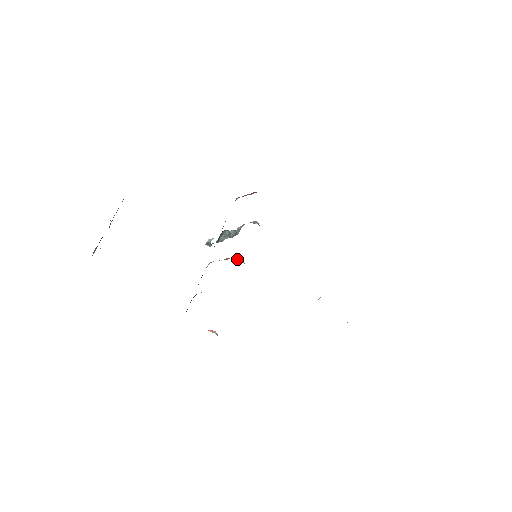
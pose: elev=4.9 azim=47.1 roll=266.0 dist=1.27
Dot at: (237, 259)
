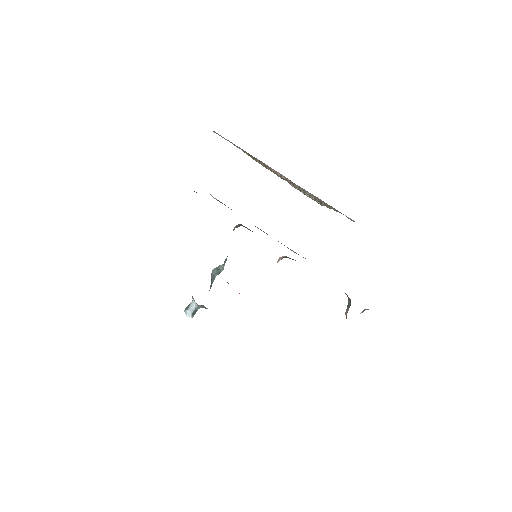
Dot at: occluded
